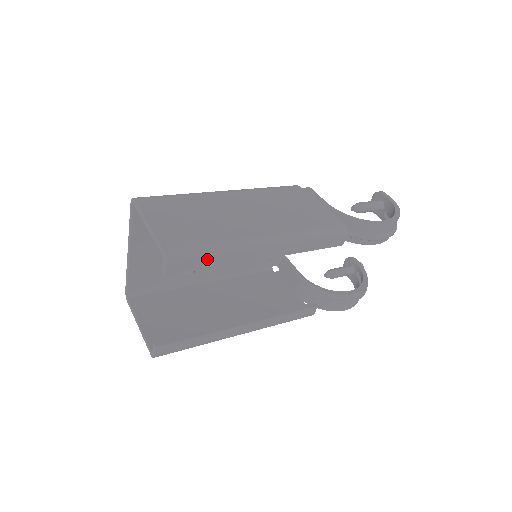
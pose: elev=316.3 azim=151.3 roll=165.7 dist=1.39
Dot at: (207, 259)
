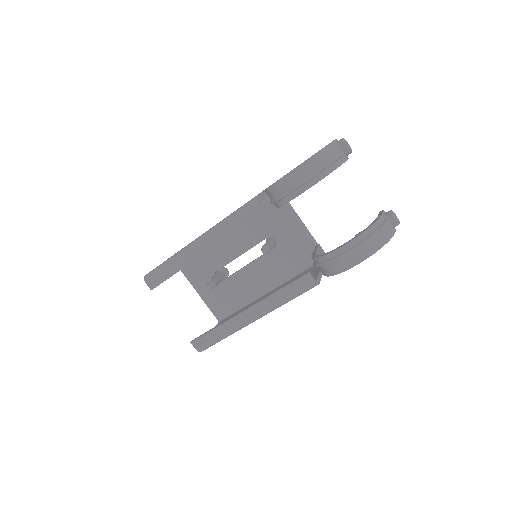
Dot at: (165, 270)
